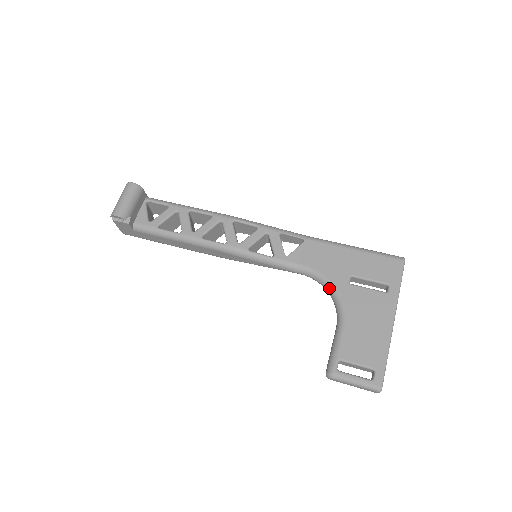
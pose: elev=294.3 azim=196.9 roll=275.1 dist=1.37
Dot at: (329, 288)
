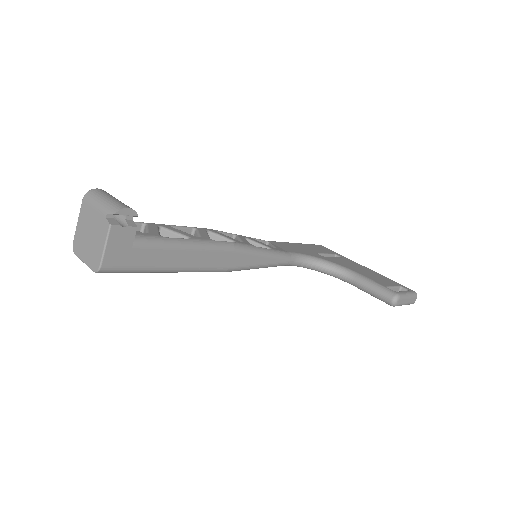
Dot at: (320, 261)
